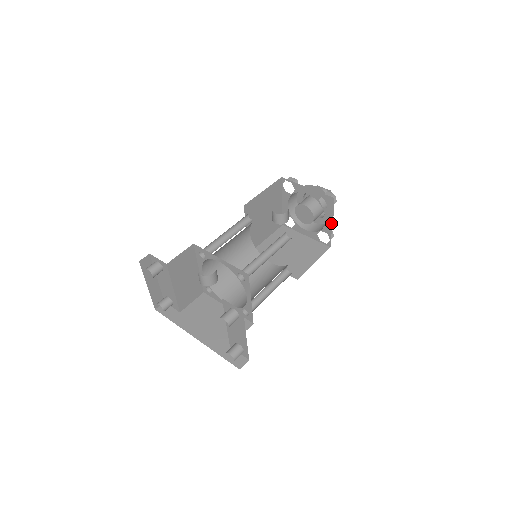
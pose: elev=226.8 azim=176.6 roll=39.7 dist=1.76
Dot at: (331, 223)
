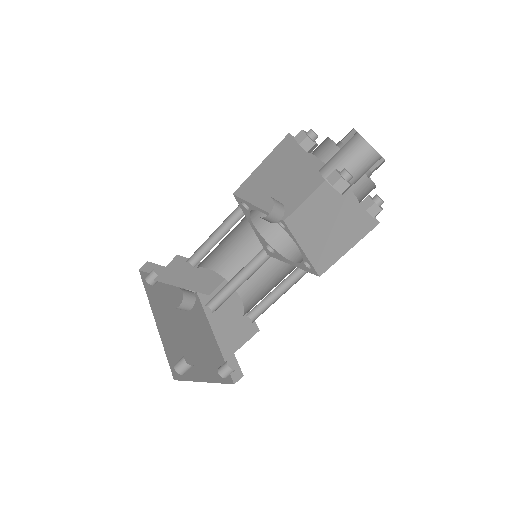
Dot at: occluded
